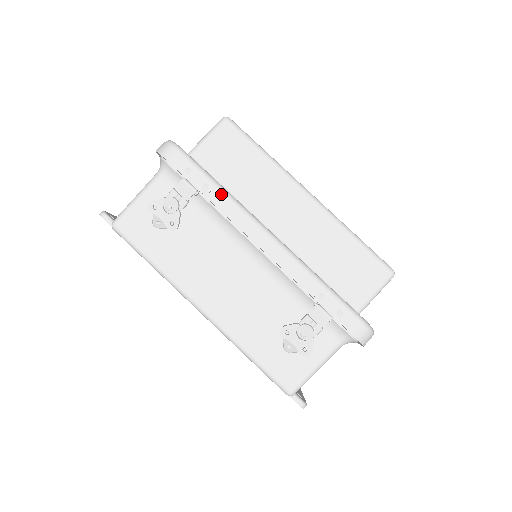
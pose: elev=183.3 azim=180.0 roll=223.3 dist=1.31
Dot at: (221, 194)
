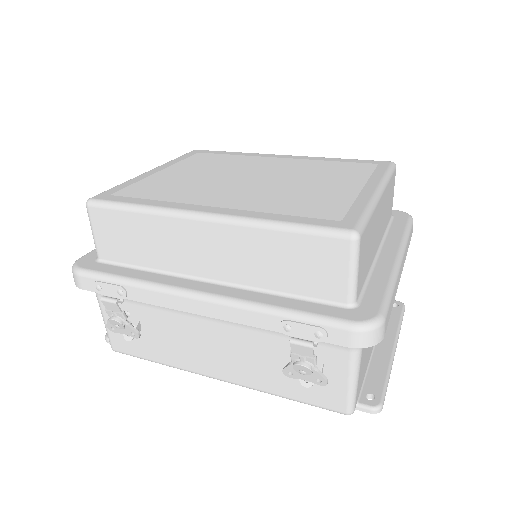
Dot at: (135, 289)
